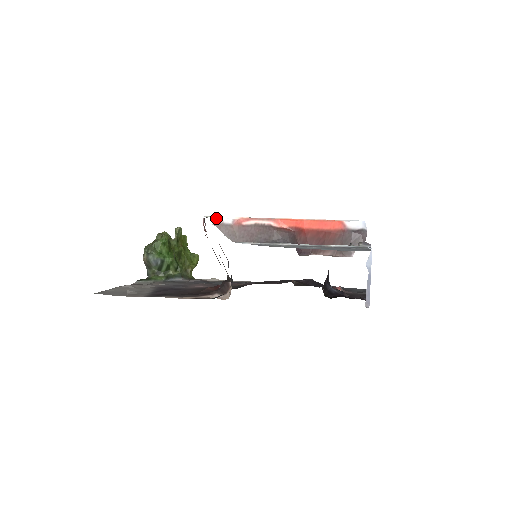
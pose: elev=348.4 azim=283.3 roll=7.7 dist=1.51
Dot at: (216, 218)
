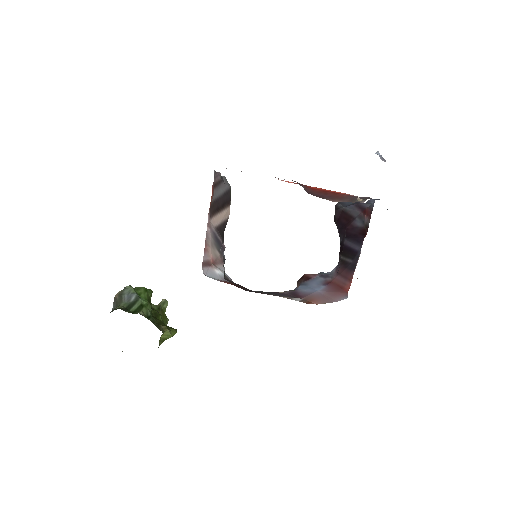
Dot at: occluded
